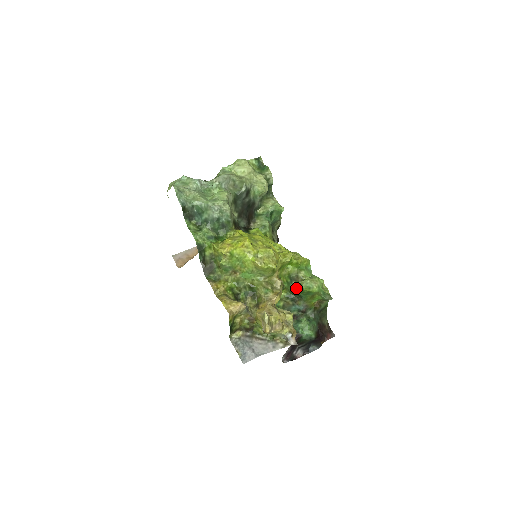
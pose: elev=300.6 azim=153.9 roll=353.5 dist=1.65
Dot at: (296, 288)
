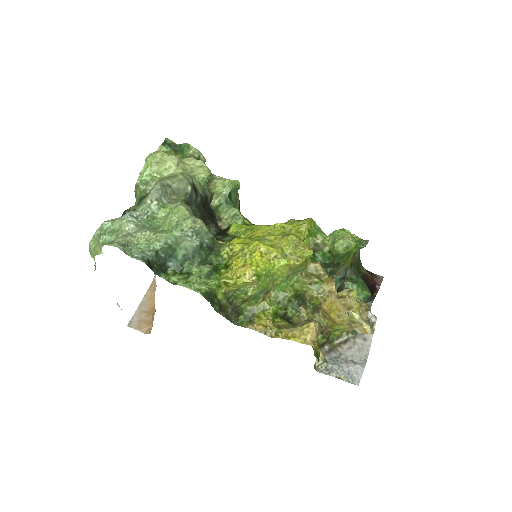
Dot at: (324, 258)
